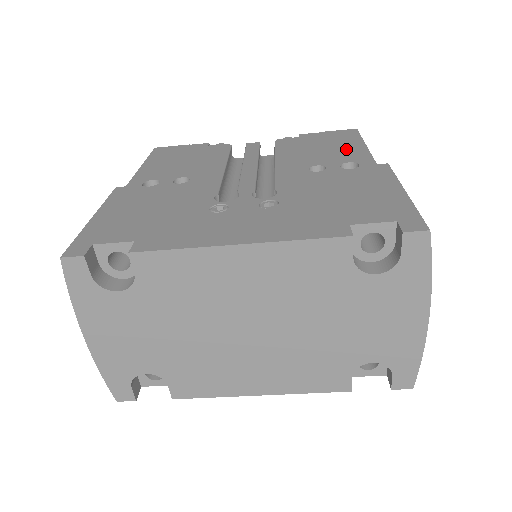
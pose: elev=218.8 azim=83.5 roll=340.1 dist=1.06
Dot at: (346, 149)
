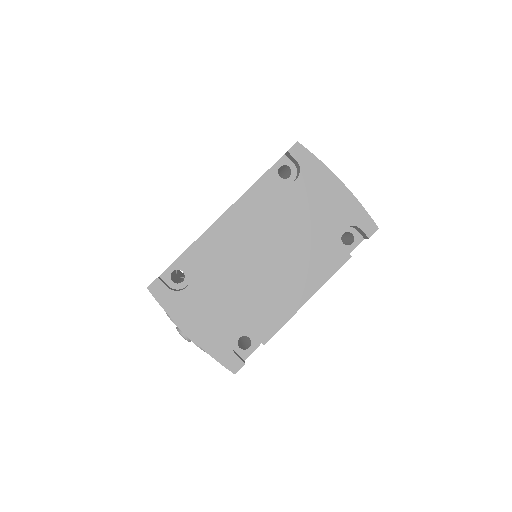
Dot at: occluded
